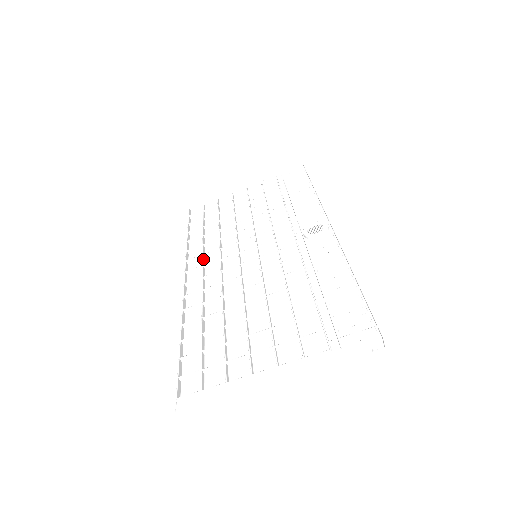
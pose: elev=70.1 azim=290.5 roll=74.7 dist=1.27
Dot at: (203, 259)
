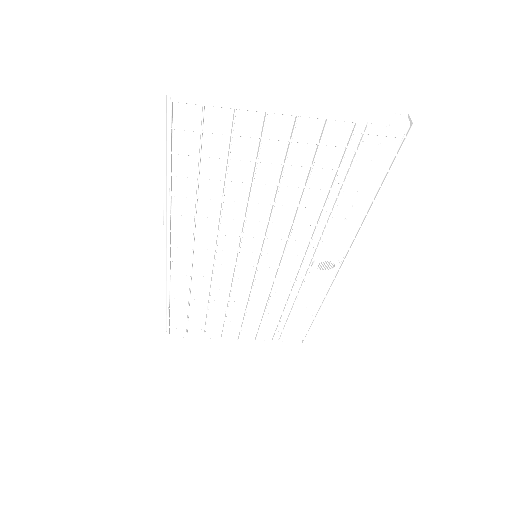
Dot at: (194, 238)
